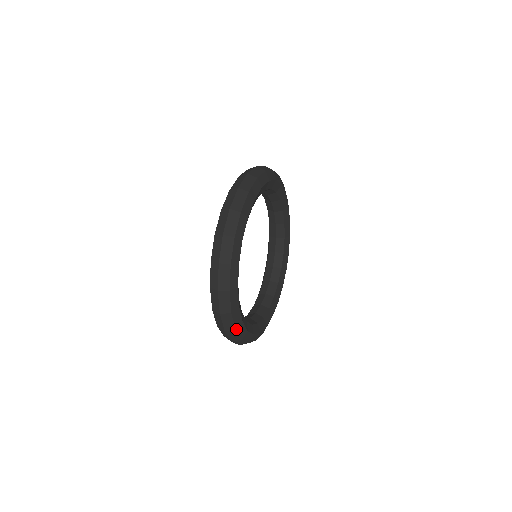
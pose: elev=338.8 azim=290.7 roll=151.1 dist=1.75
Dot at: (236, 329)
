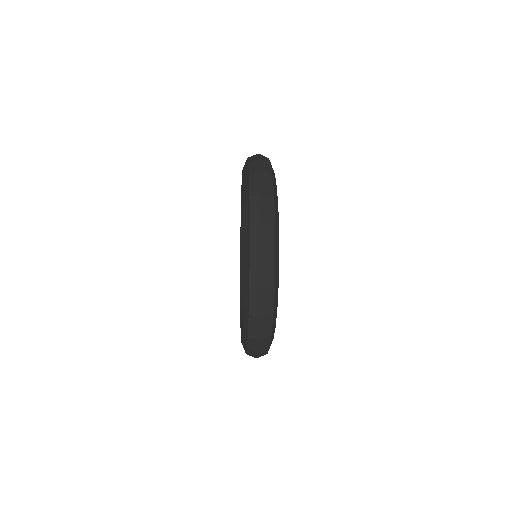
Dot at: (275, 257)
